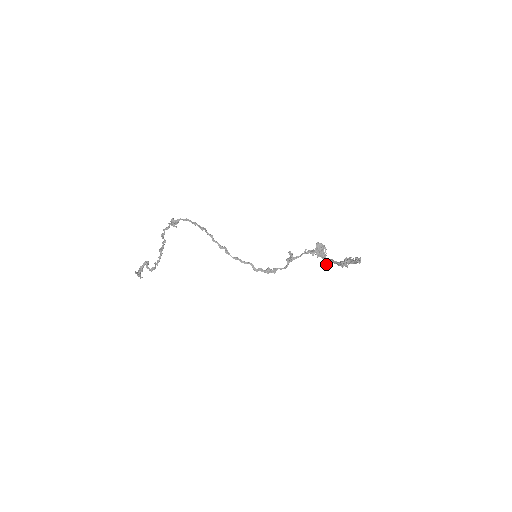
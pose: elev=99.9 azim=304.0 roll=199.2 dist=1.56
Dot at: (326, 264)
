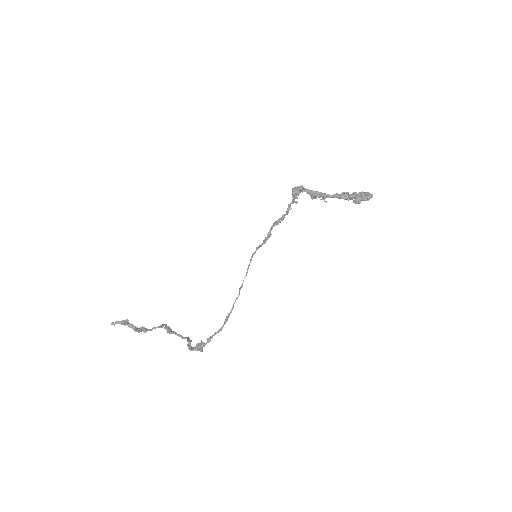
Dot at: (315, 197)
